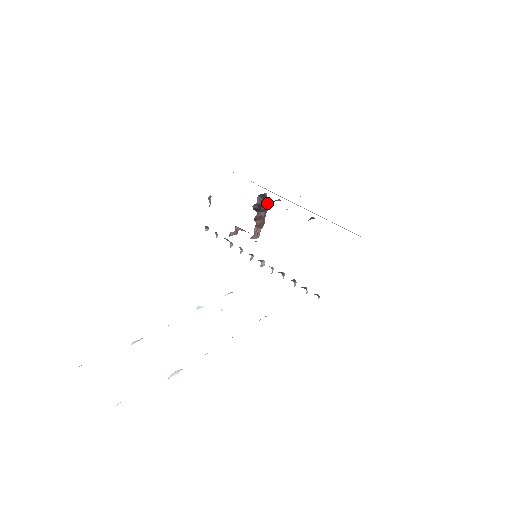
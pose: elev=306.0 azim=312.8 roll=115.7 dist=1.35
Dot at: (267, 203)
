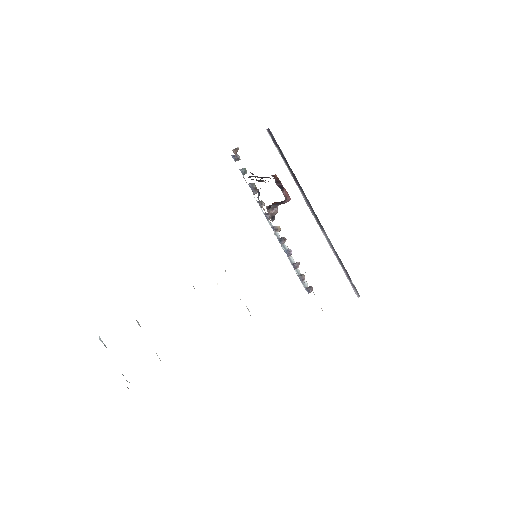
Dot at: (287, 201)
